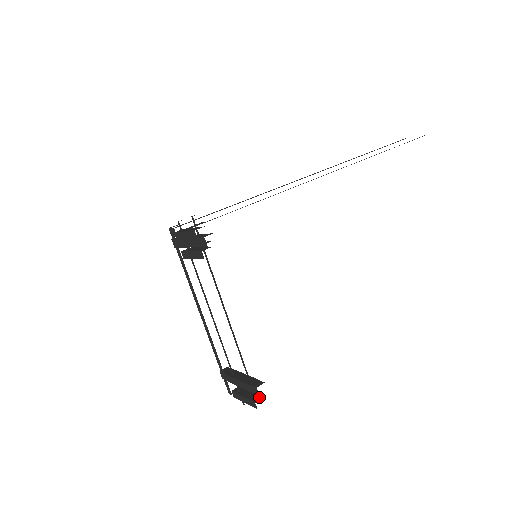
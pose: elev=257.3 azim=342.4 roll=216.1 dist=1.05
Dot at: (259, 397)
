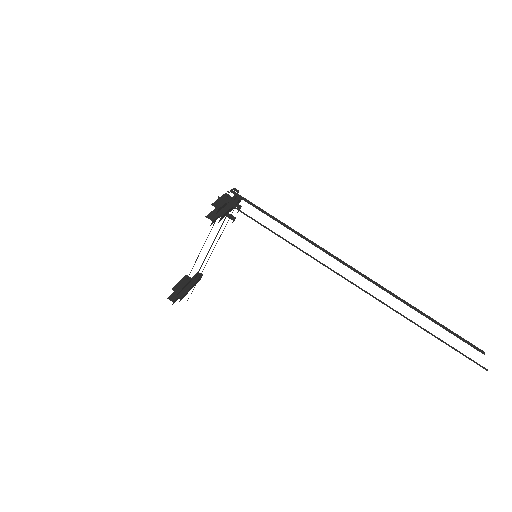
Dot at: (173, 300)
